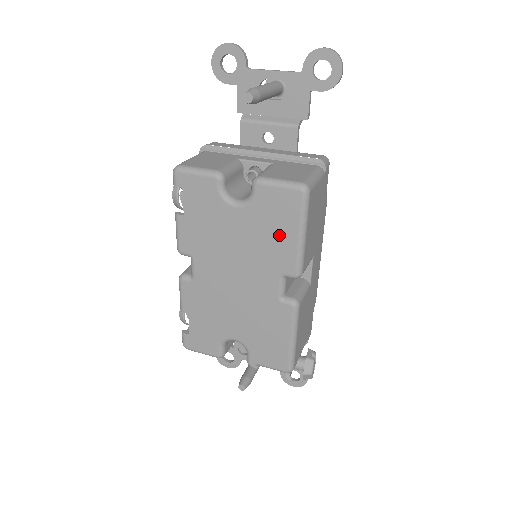
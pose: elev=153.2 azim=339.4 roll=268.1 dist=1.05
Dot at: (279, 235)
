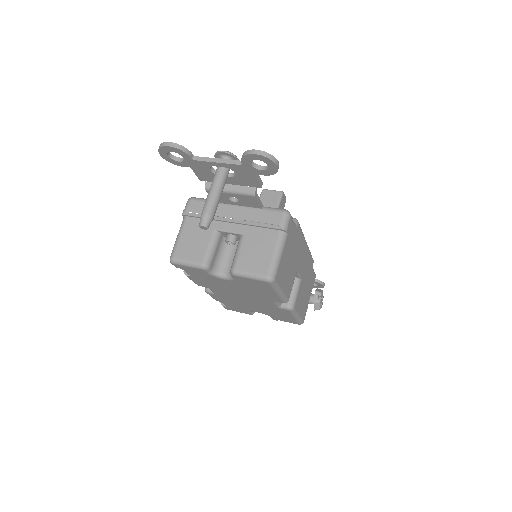
Dot at: (263, 292)
